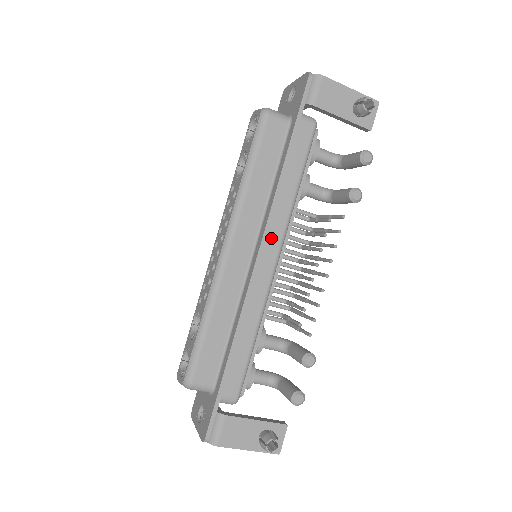
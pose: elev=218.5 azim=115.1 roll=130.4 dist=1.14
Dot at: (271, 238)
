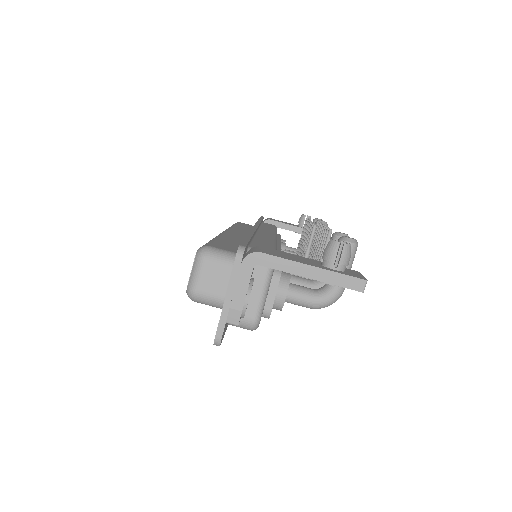
Dot at: occluded
